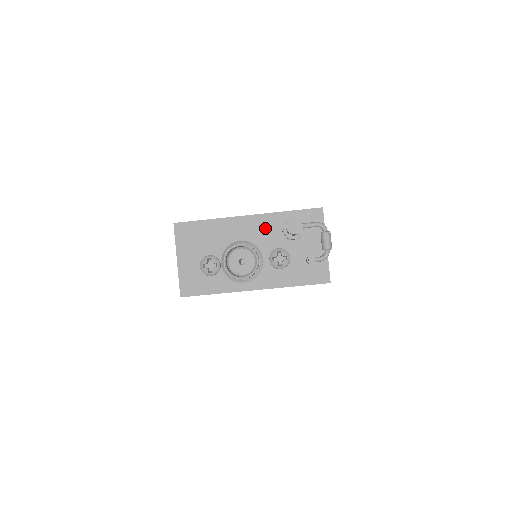
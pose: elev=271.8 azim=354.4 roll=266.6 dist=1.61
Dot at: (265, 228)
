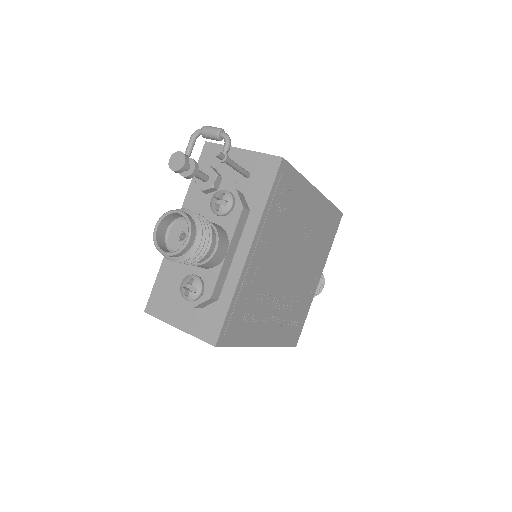
Dot at: (195, 212)
